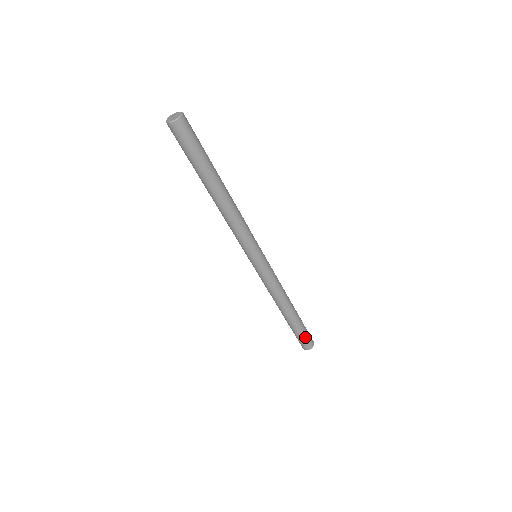
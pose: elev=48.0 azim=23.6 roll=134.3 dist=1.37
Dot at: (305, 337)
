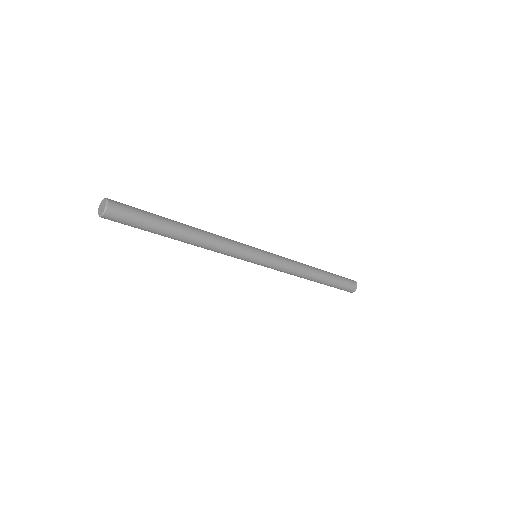
Dot at: (345, 284)
